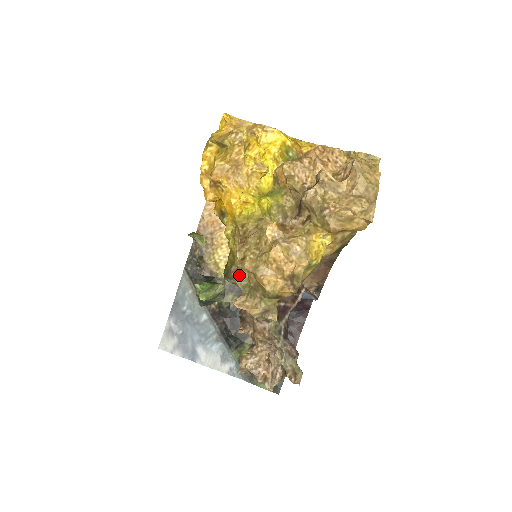
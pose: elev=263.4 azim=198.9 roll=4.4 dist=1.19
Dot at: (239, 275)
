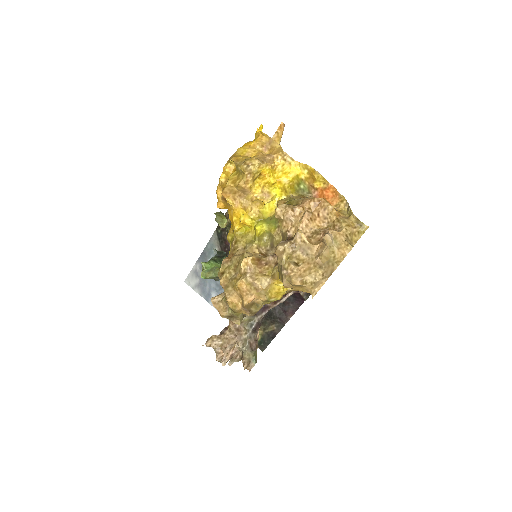
Dot at: occluded
